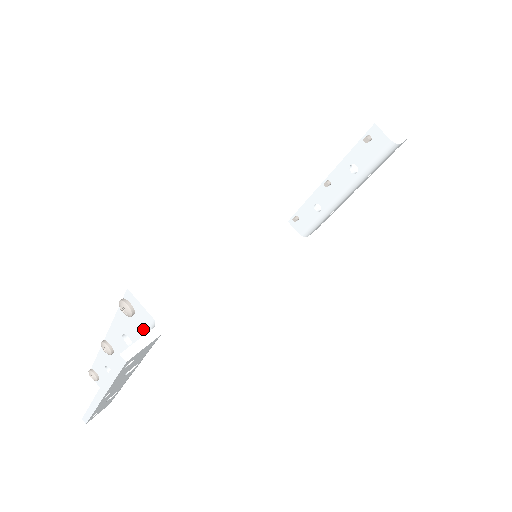
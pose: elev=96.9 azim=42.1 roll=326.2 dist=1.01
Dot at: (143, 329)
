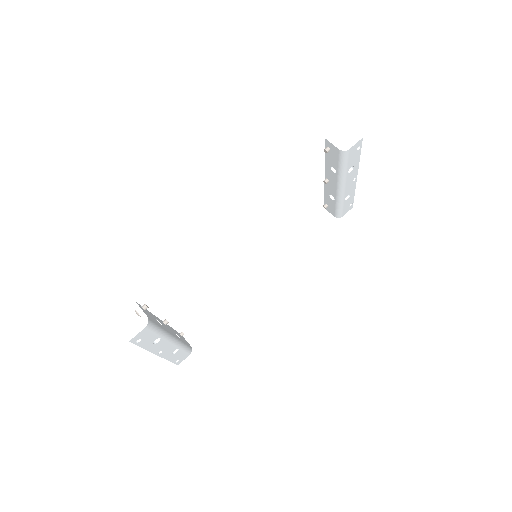
Dot at: occluded
